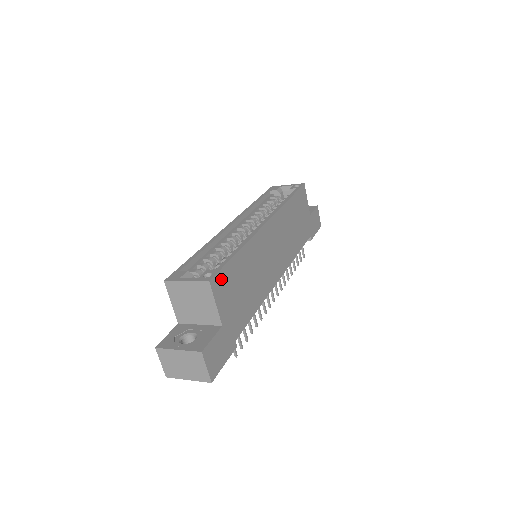
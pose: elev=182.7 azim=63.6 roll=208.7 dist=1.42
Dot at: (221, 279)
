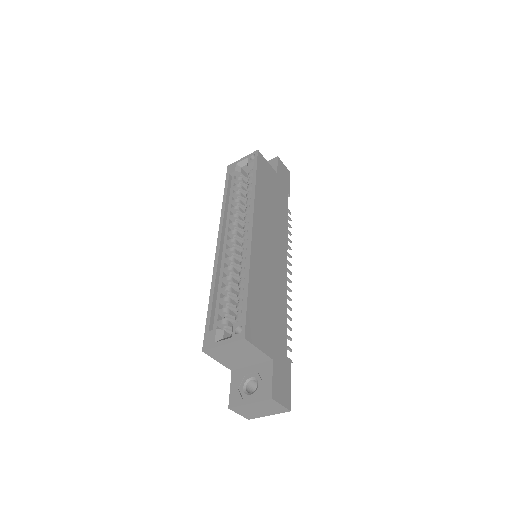
Dot at: (251, 324)
